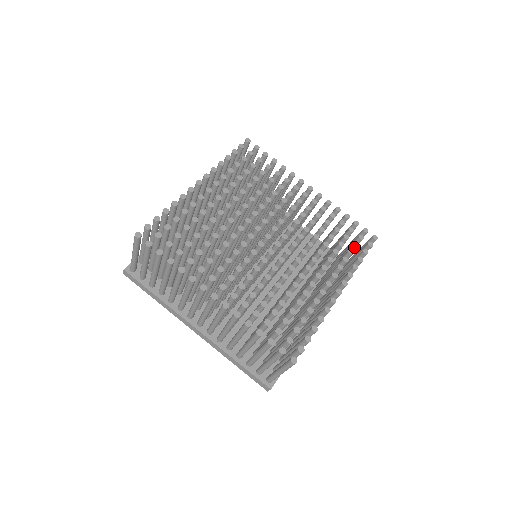
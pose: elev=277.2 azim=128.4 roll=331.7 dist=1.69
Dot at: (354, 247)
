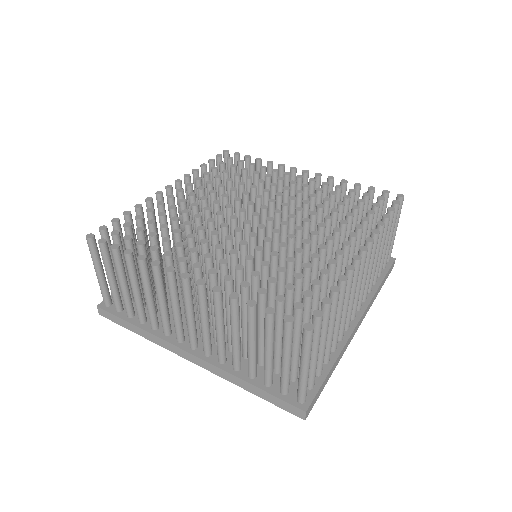
Dot at: (374, 209)
